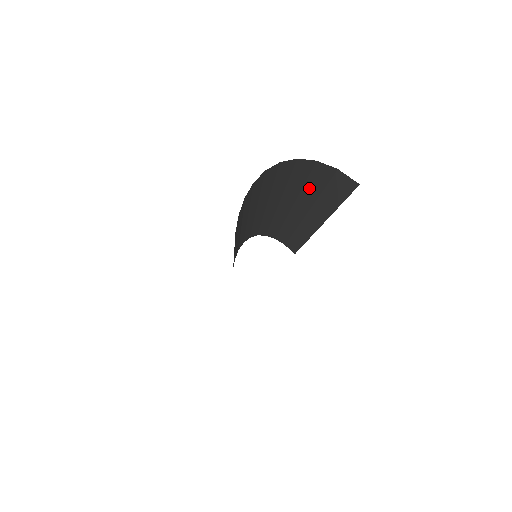
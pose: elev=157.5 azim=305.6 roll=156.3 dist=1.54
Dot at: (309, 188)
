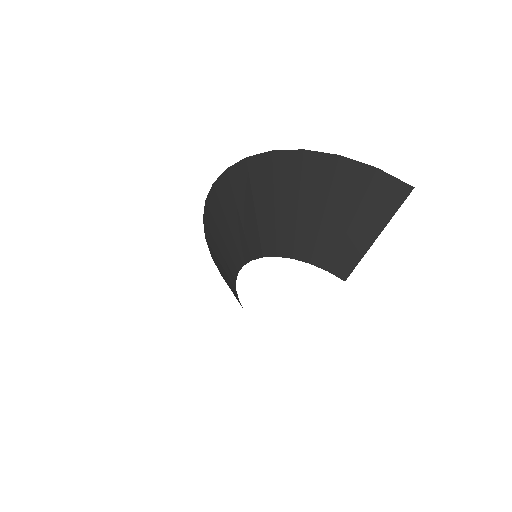
Dot at: (340, 195)
